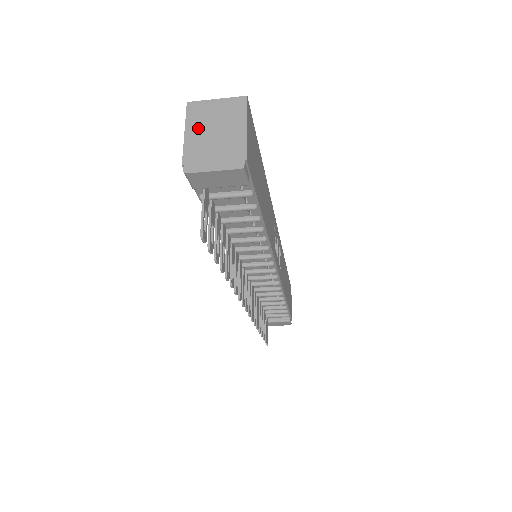
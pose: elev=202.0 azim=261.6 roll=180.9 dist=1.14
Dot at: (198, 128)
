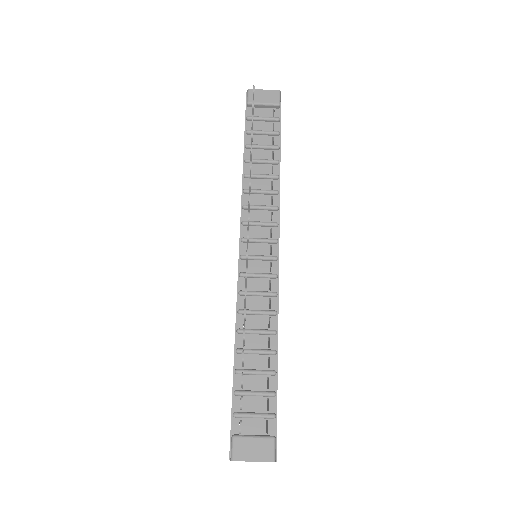
Dot at: occluded
